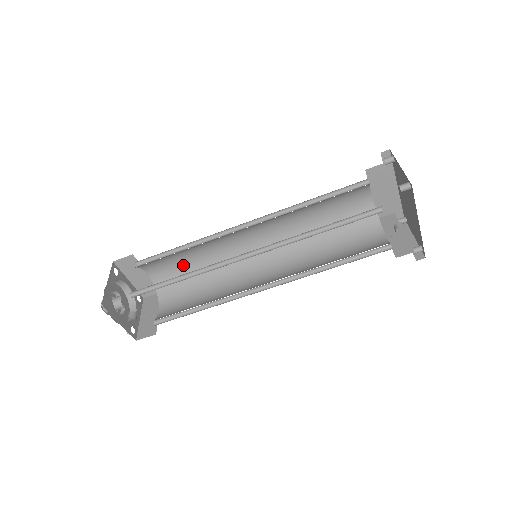
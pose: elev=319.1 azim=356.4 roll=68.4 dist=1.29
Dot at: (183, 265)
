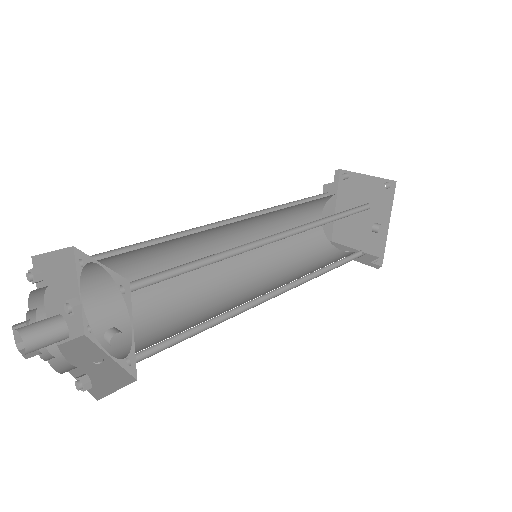
Dot at: occluded
